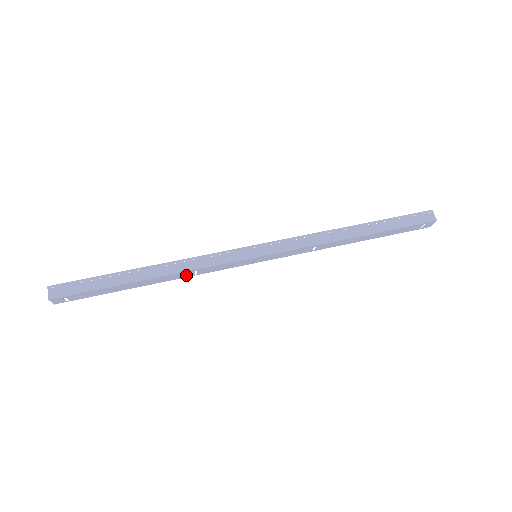
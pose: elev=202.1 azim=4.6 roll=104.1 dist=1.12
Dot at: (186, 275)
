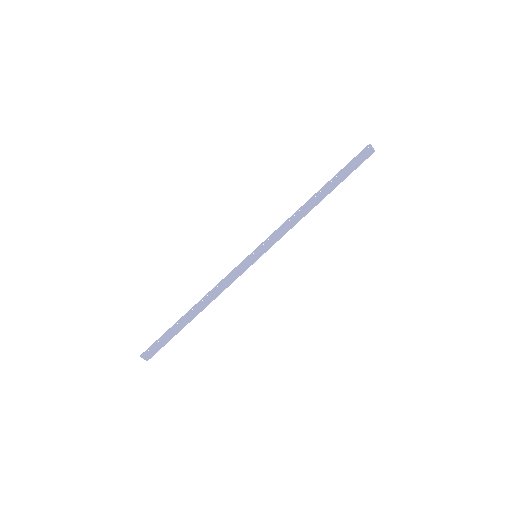
Dot at: occluded
